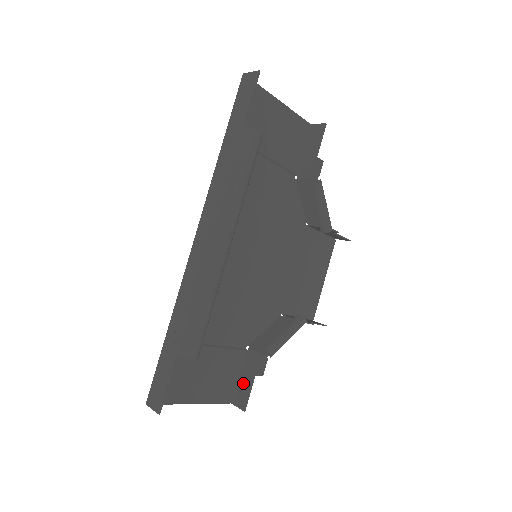
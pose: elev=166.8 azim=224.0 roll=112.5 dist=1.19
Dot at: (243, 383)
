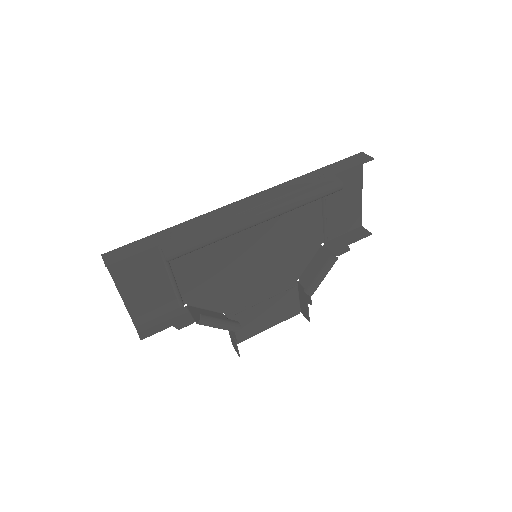
Dot at: (159, 323)
